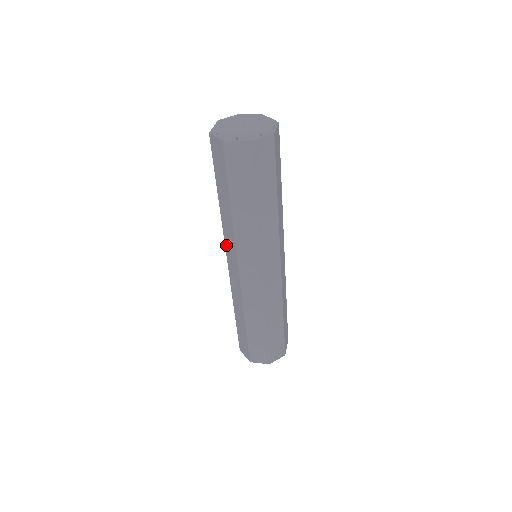
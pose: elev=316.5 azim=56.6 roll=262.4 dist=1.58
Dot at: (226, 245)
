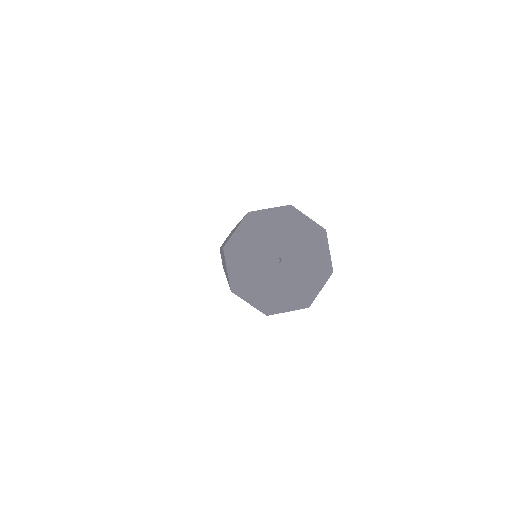
Dot at: occluded
